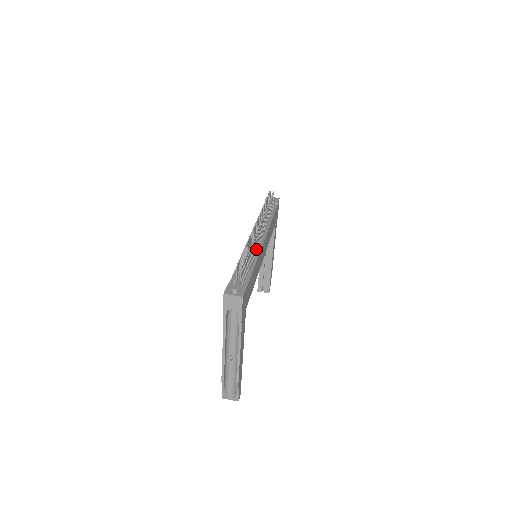
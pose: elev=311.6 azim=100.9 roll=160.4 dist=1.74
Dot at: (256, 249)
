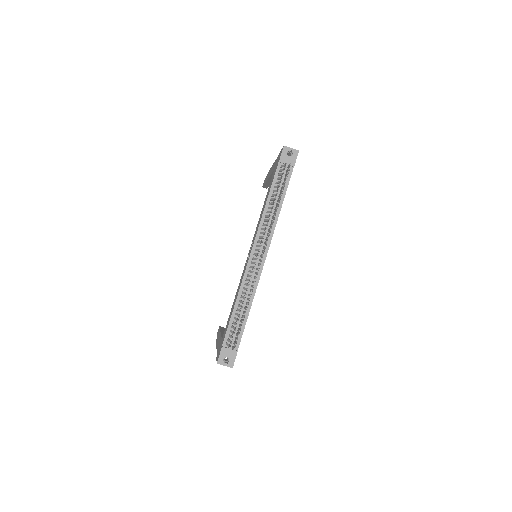
Dot at: (254, 283)
